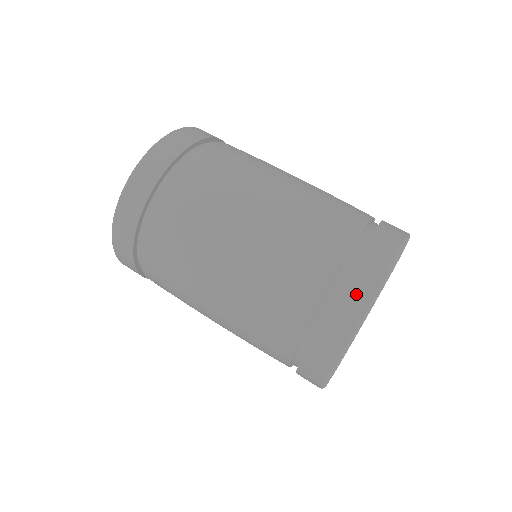
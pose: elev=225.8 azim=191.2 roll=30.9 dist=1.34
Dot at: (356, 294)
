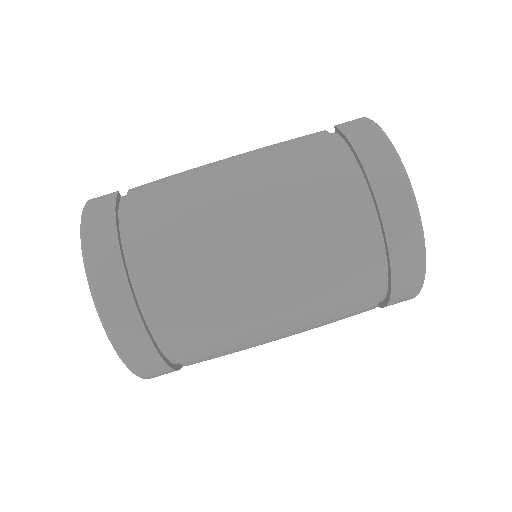
Dot at: (408, 269)
